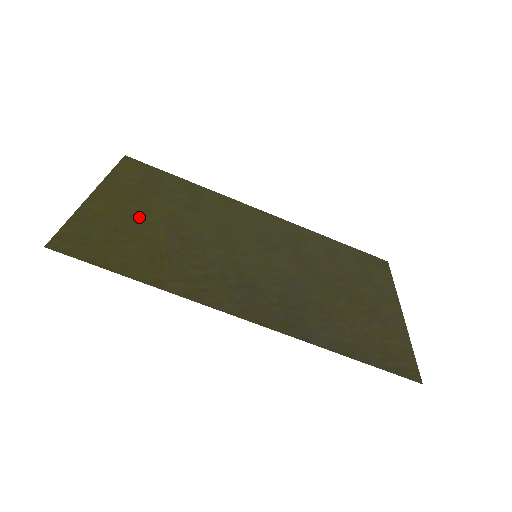
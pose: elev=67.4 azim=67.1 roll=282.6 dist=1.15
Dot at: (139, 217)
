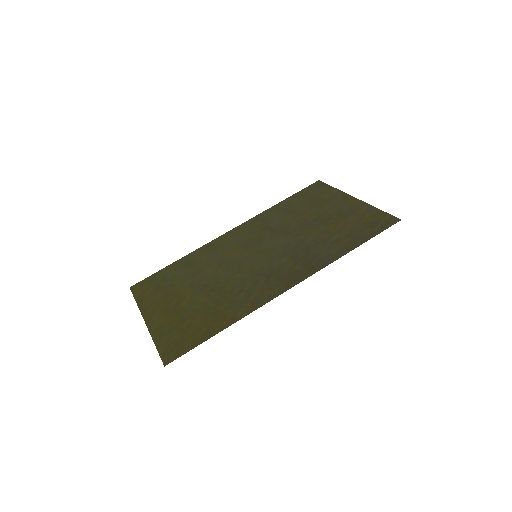
Dot at: (181, 305)
